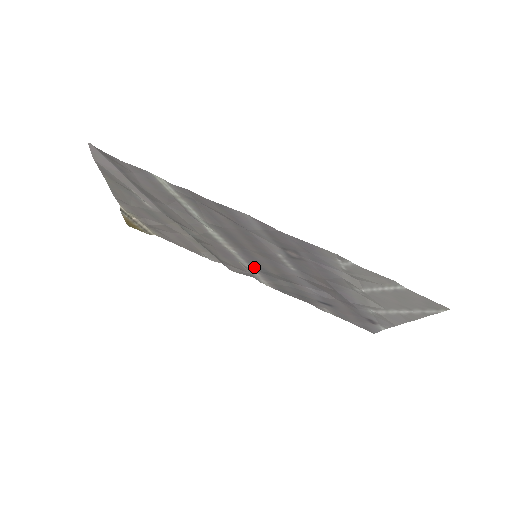
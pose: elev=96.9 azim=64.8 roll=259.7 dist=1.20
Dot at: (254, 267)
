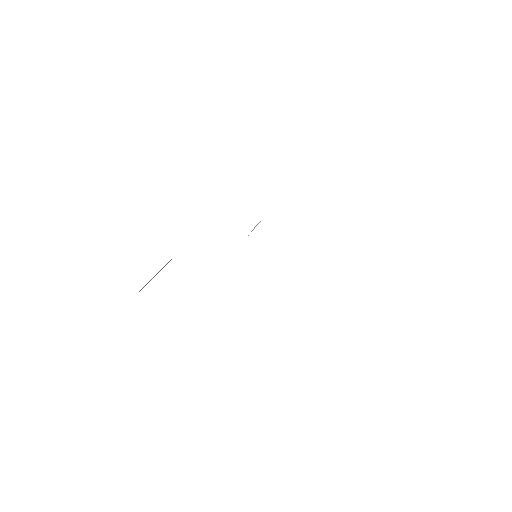
Dot at: occluded
